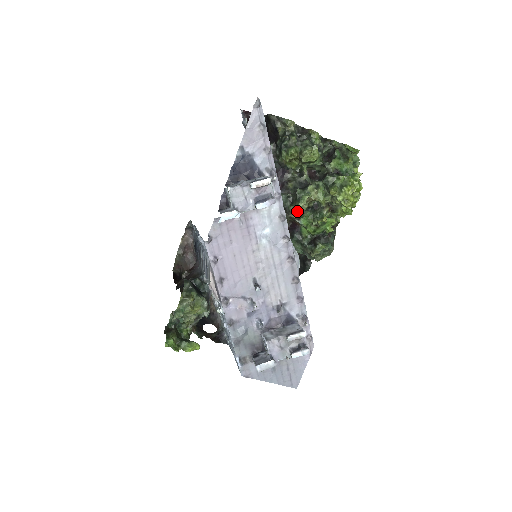
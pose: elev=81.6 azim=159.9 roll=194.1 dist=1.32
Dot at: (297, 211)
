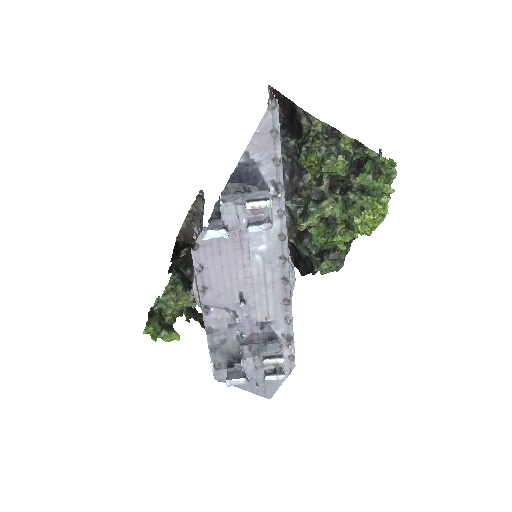
Dot at: occluded
